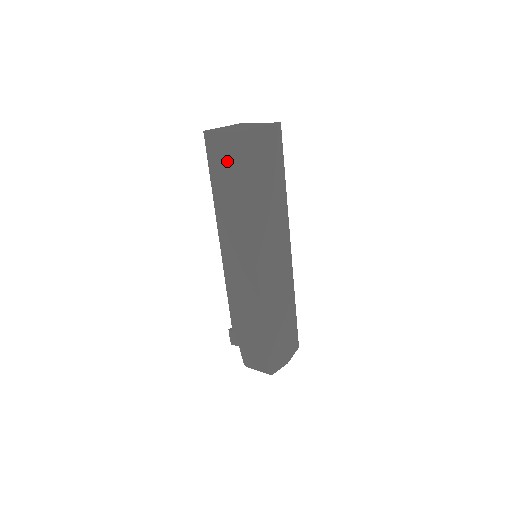
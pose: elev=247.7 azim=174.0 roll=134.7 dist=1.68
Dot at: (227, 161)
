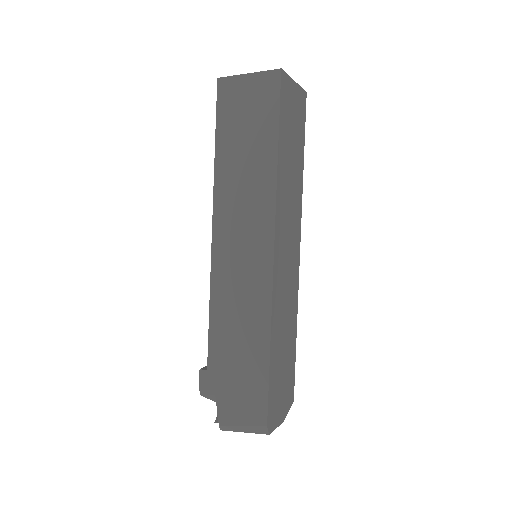
Dot at: (250, 110)
